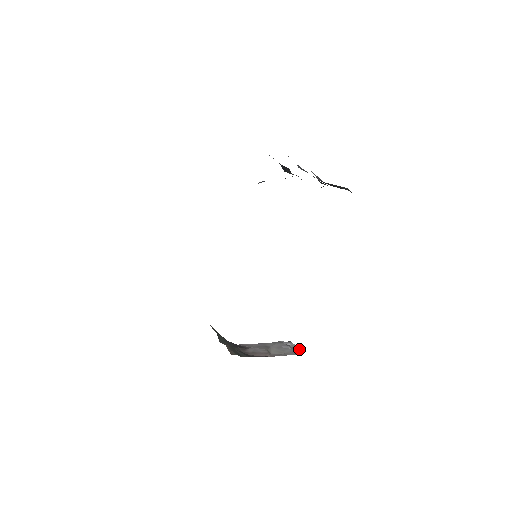
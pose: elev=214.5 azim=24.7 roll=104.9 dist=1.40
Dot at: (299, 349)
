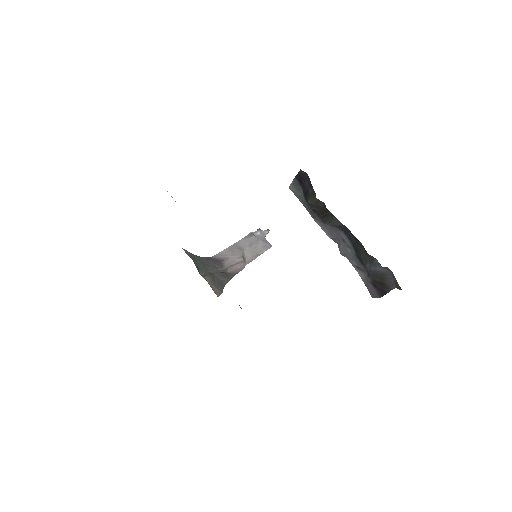
Dot at: (267, 233)
